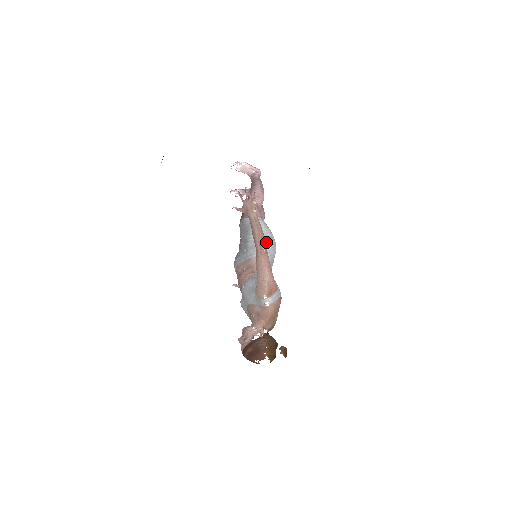
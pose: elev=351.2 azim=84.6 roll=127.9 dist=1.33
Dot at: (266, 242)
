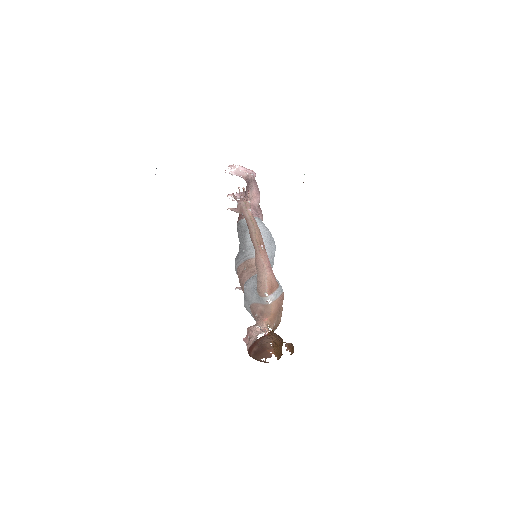
Dot at: (264, 240)
